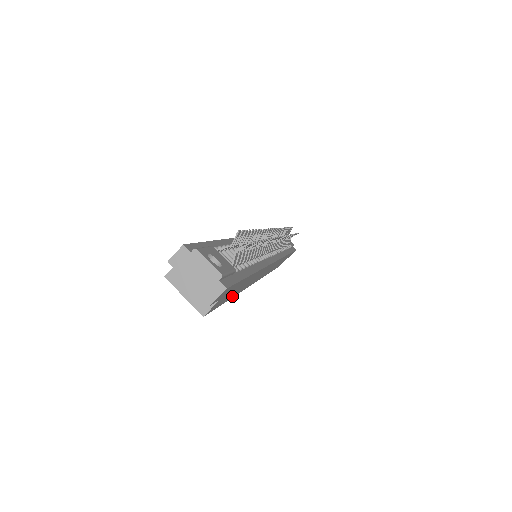
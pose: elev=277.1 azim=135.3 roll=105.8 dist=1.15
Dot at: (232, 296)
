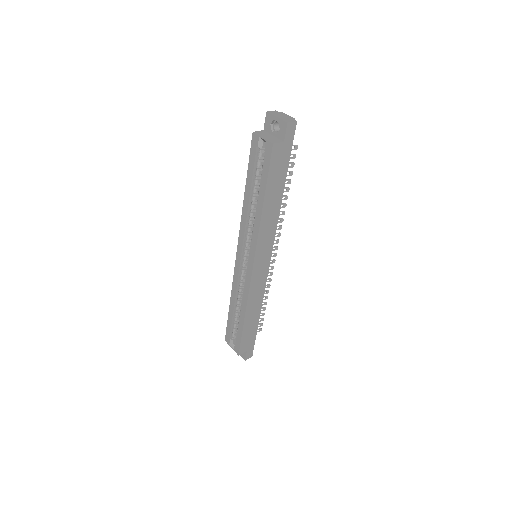
Dot at: (266, 197)
